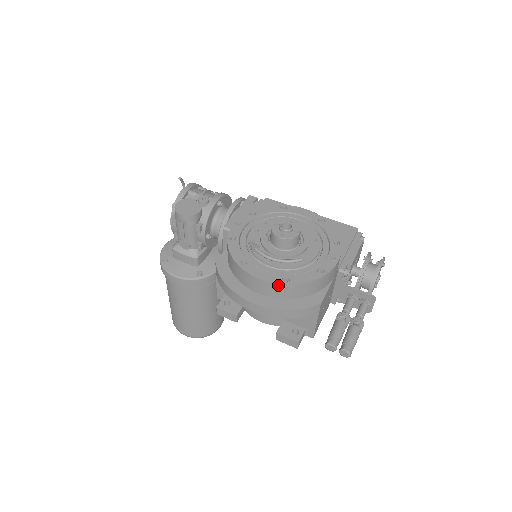
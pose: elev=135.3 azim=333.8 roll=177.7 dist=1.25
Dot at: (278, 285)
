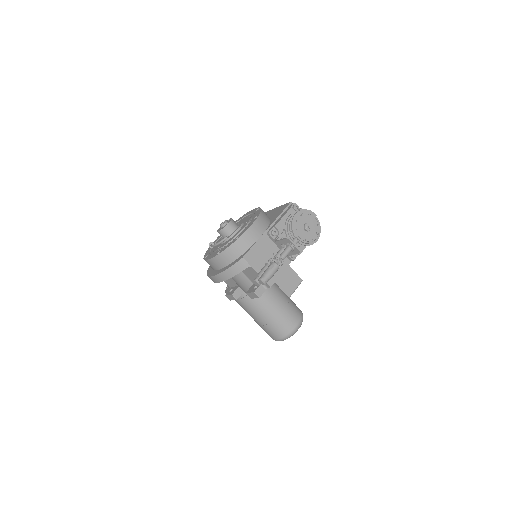
Dot at: (215, 258)
